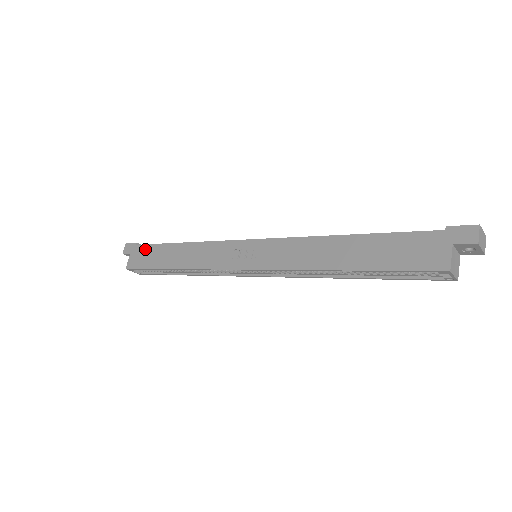
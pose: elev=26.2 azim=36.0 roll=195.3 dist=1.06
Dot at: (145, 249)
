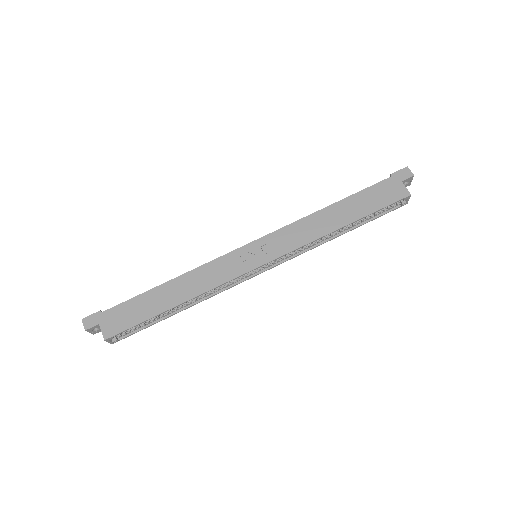
Dot at: (121, 309)
